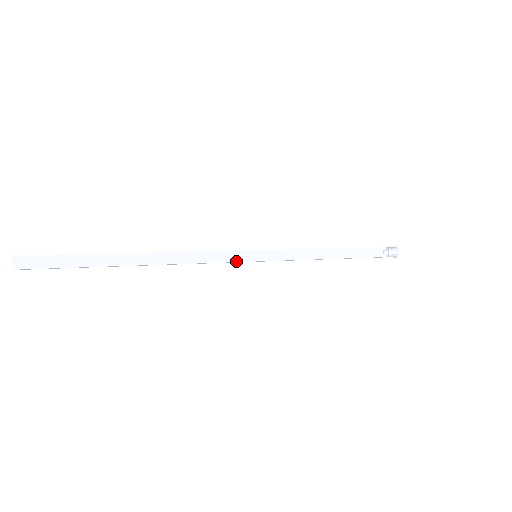
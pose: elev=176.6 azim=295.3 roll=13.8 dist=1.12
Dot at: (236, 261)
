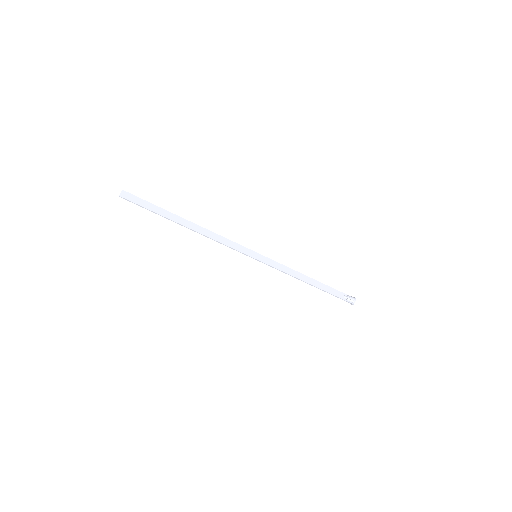
Dot at: (242, 252)
